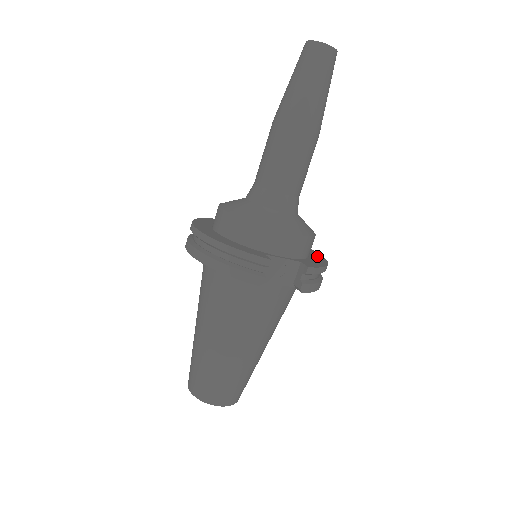
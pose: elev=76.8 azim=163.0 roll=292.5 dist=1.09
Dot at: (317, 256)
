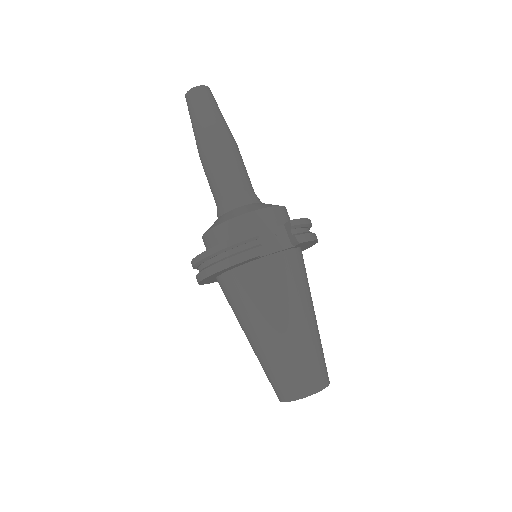
Dot at: occluded
